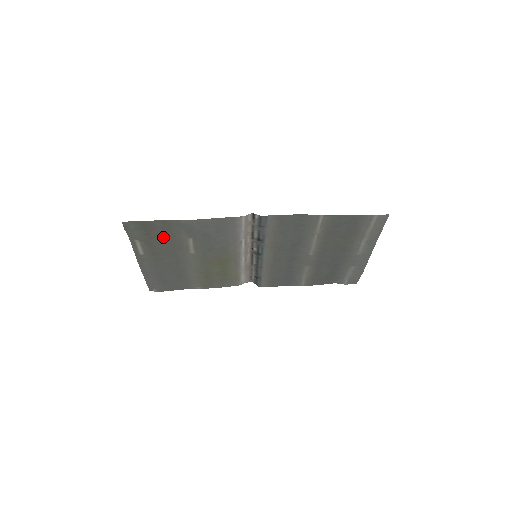
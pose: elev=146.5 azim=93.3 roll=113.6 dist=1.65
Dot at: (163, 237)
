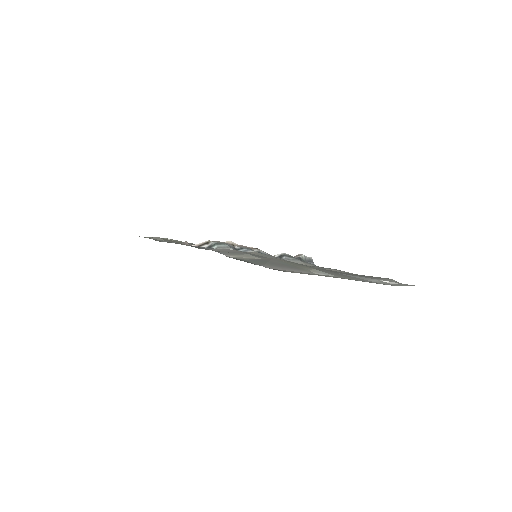
Dot at: occluded
